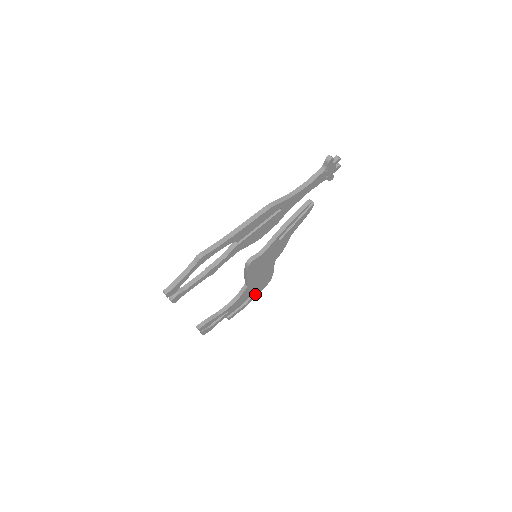
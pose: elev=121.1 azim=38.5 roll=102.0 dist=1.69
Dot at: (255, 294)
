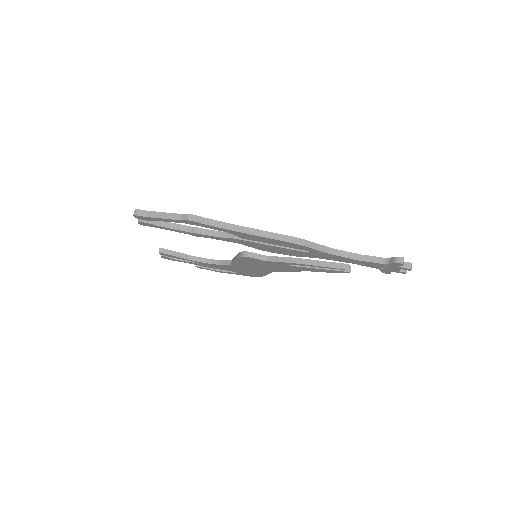
Dot at: (236, 273)
